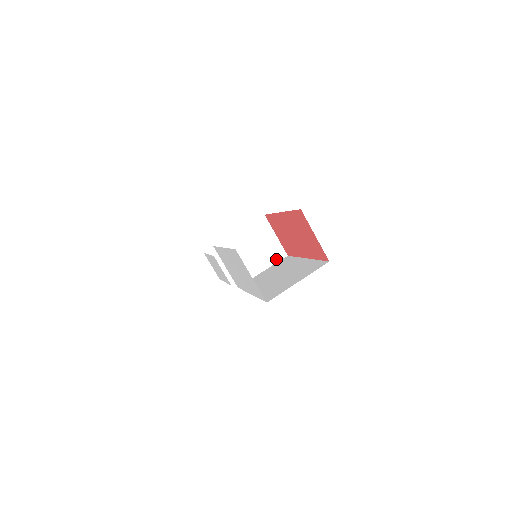
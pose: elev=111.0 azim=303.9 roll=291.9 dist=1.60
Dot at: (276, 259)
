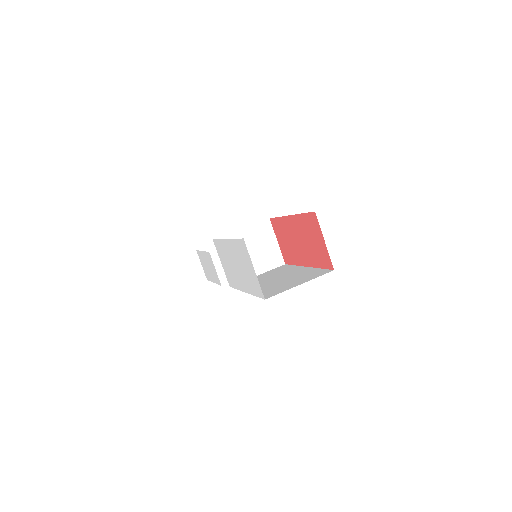
Dot at: (273, 265)
